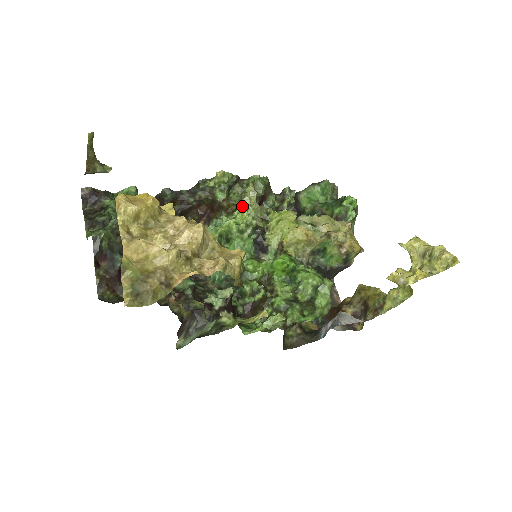
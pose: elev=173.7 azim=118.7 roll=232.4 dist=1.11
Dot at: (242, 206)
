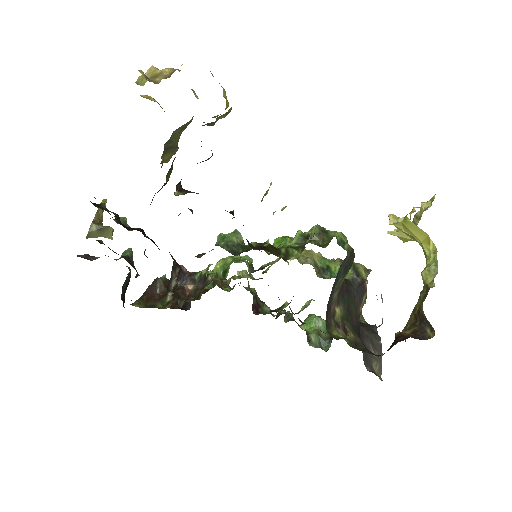
Dot at: (235, 276)
